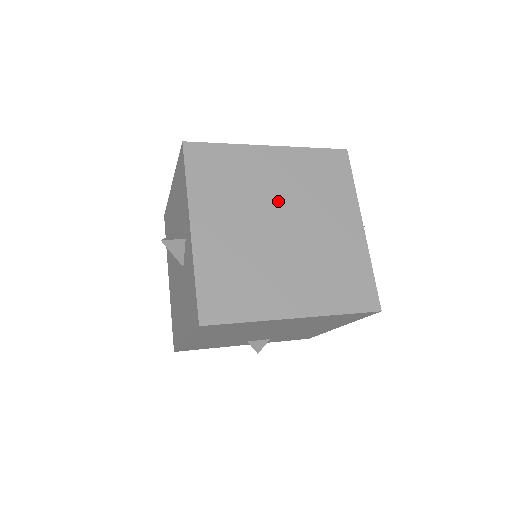
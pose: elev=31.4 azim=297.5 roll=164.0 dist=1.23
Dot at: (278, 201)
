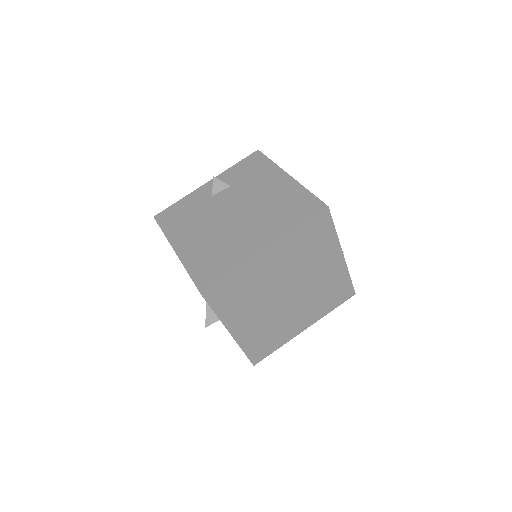
Dot at: (281, 281)
